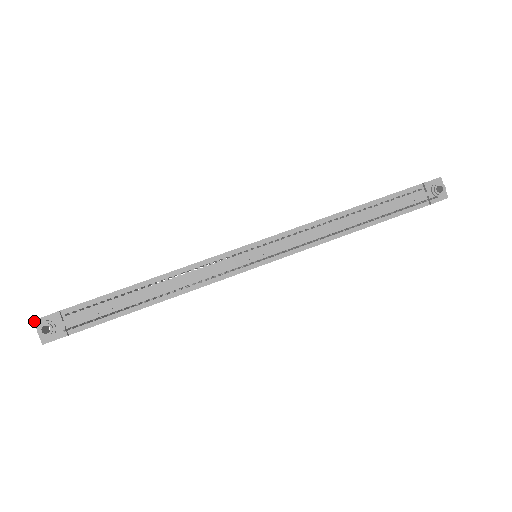
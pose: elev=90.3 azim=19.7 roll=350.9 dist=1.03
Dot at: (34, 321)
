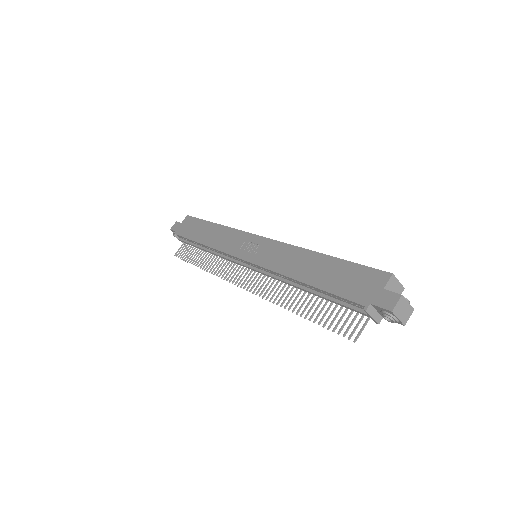
Dot at: occluded
